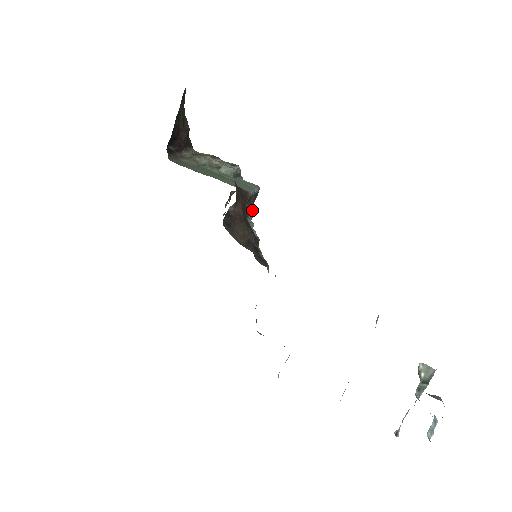
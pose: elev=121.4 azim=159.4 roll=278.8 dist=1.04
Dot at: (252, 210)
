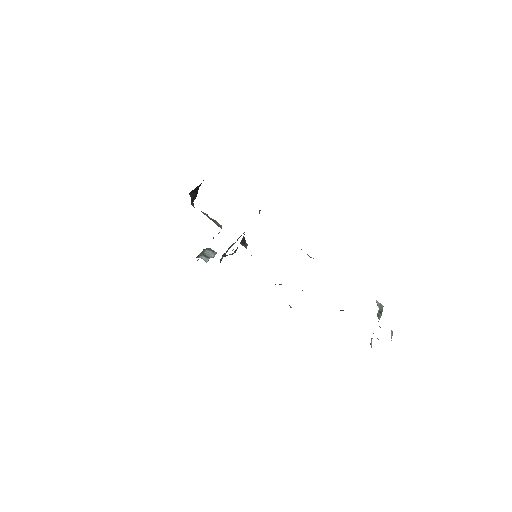
Dot at: occluded
